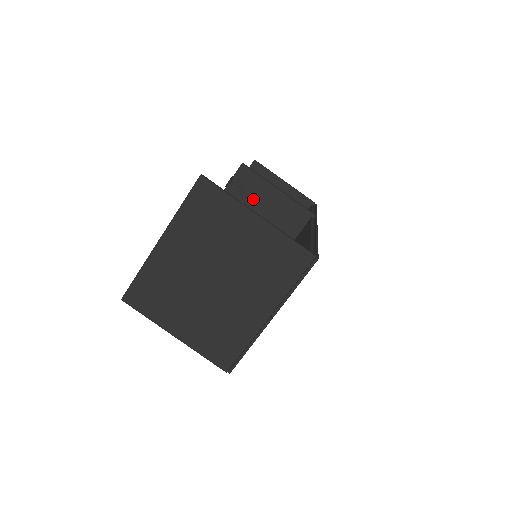
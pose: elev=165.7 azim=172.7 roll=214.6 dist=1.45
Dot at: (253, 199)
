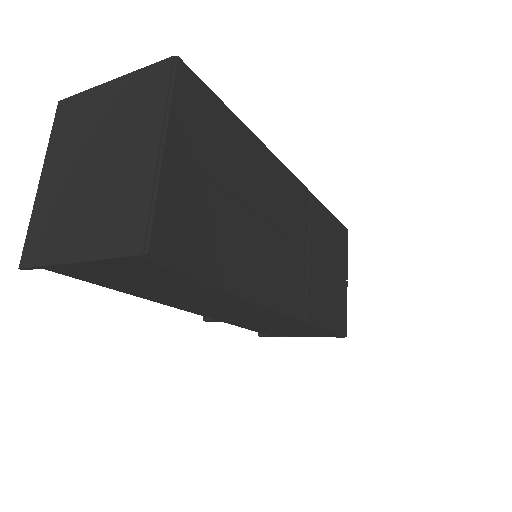
Dot at: occluded
